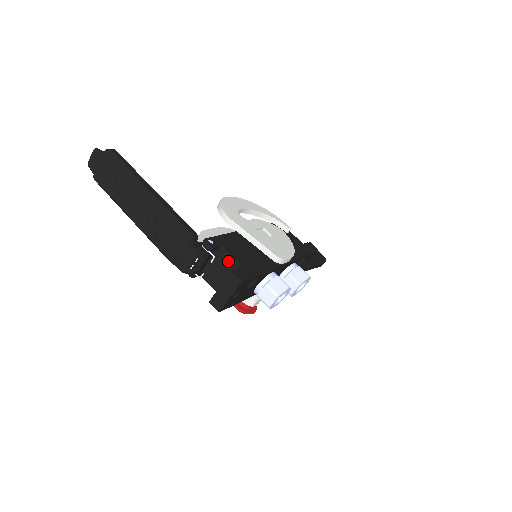
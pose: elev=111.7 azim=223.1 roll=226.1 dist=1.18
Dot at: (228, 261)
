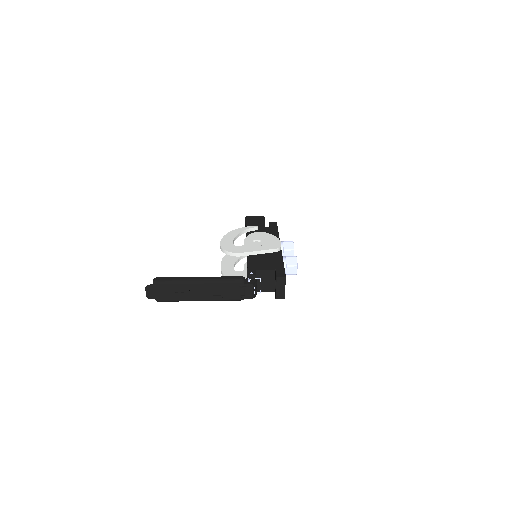
Dot at: (266, 274)
